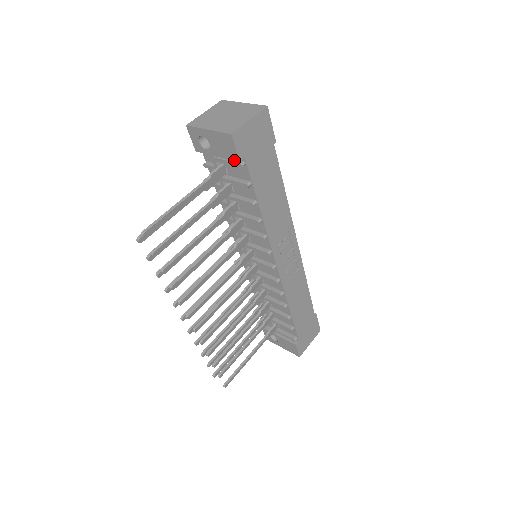
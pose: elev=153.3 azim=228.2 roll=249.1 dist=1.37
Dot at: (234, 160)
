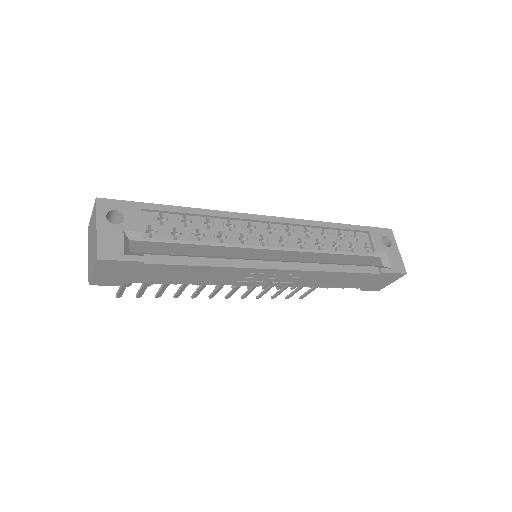
Dot at: occluded
